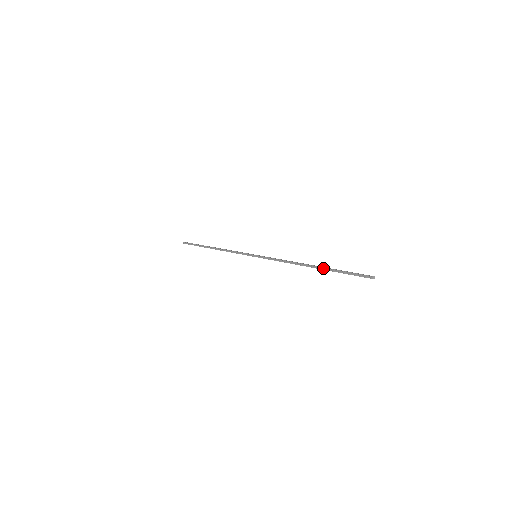
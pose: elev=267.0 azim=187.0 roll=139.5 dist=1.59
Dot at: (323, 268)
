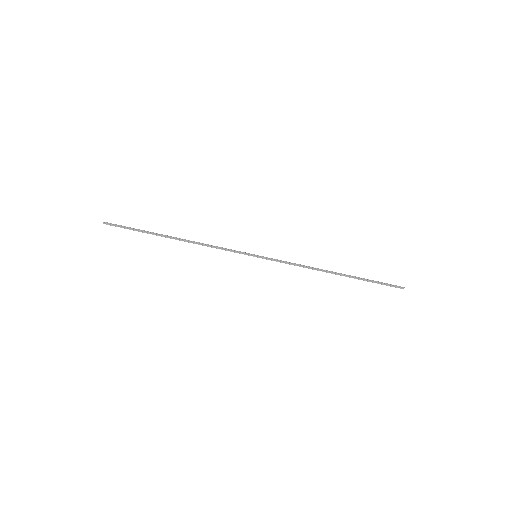
Dot at: (352, 276)
